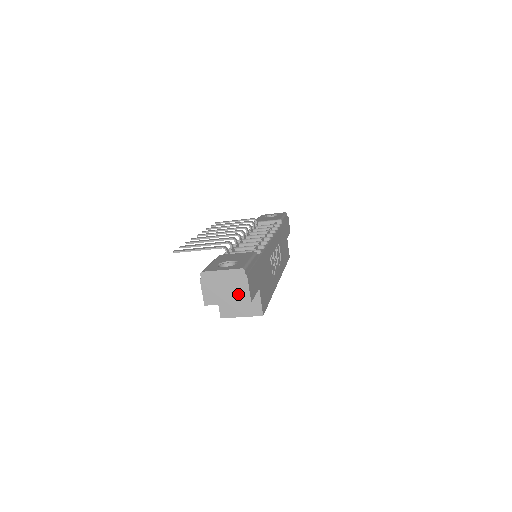
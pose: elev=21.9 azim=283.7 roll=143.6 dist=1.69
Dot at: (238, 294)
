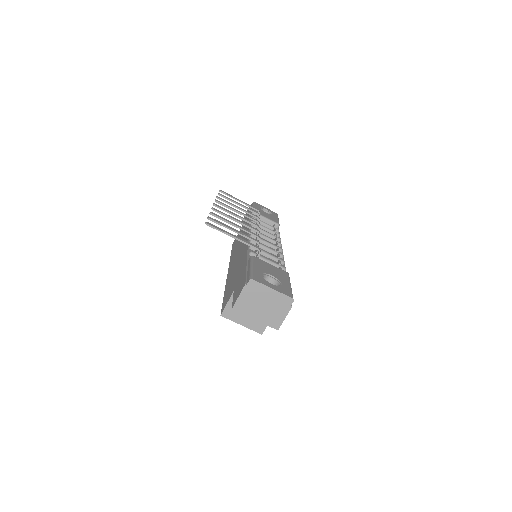
Dot at: (272, 317)
